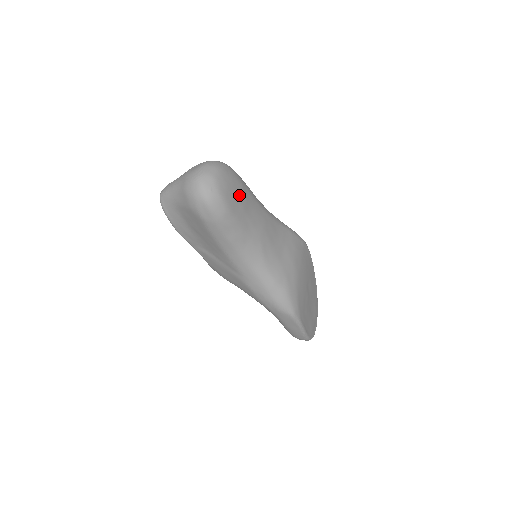
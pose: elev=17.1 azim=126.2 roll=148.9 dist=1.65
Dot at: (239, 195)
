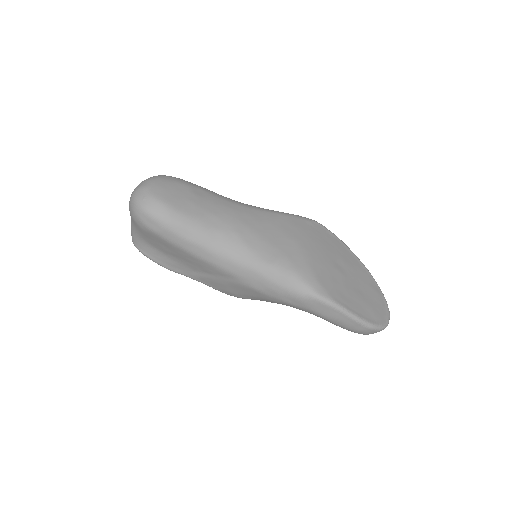
Dot at: (185, 194)
